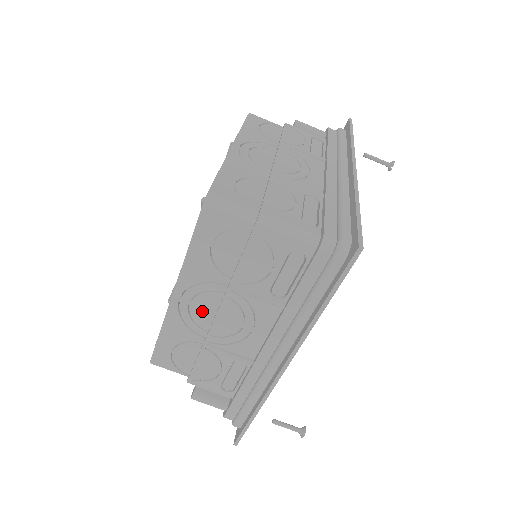
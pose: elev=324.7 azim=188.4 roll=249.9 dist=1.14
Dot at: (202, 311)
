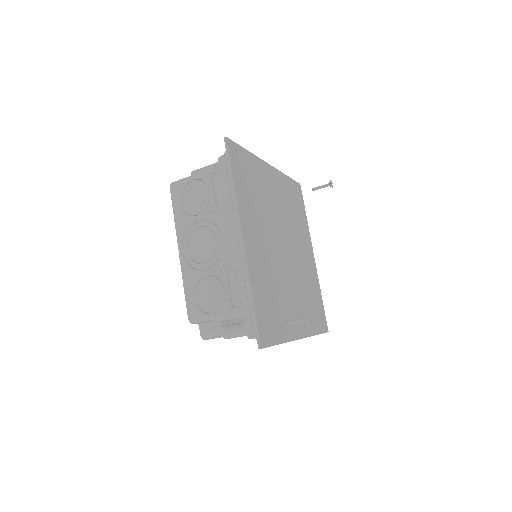
Dot at: (196, 250)
